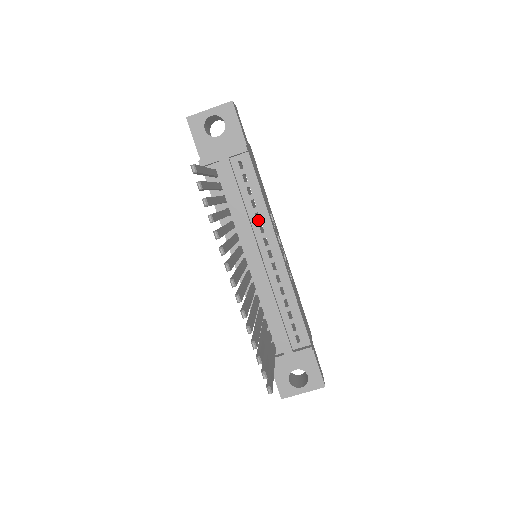
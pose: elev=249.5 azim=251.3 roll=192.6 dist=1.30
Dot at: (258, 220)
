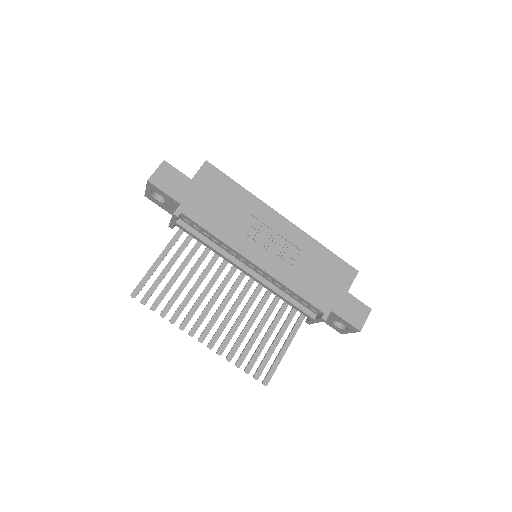
Dot at: (226, 249)
